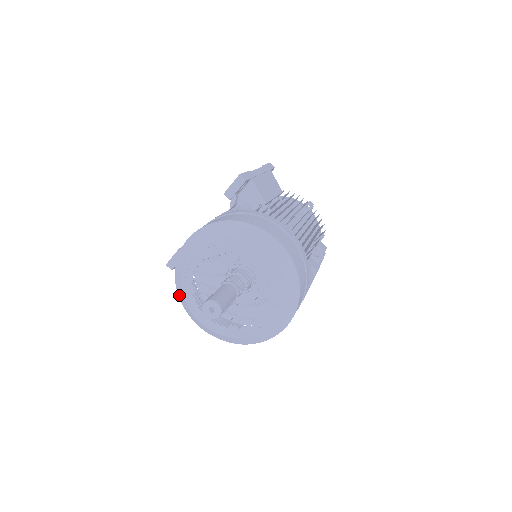
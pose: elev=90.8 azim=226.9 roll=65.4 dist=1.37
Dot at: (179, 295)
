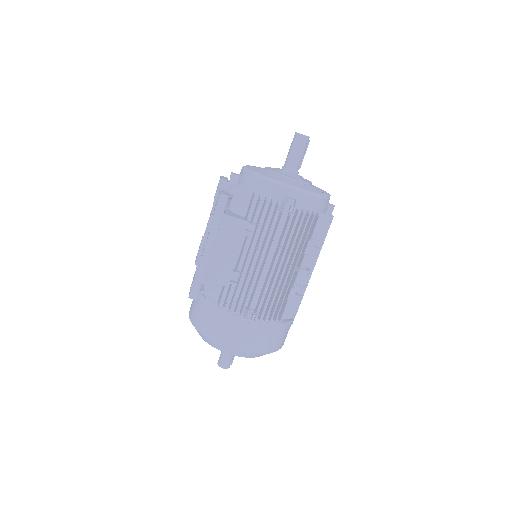
Dot at: occluded
